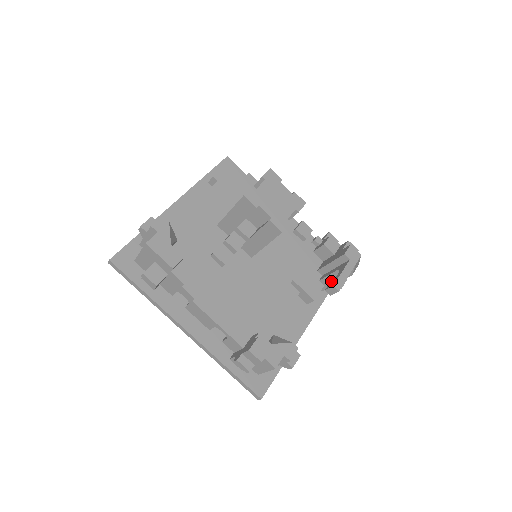
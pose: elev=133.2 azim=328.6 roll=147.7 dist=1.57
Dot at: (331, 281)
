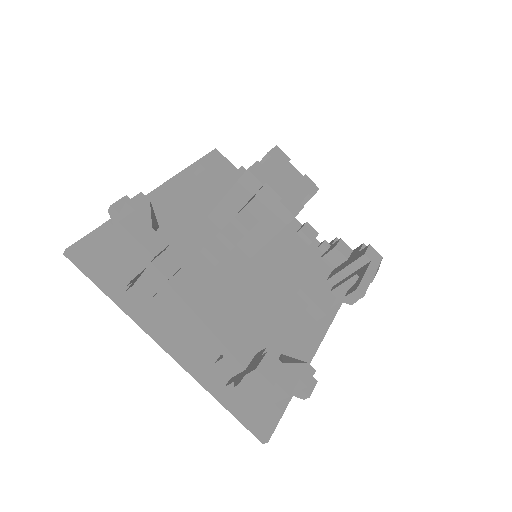
Dot at: occluded
